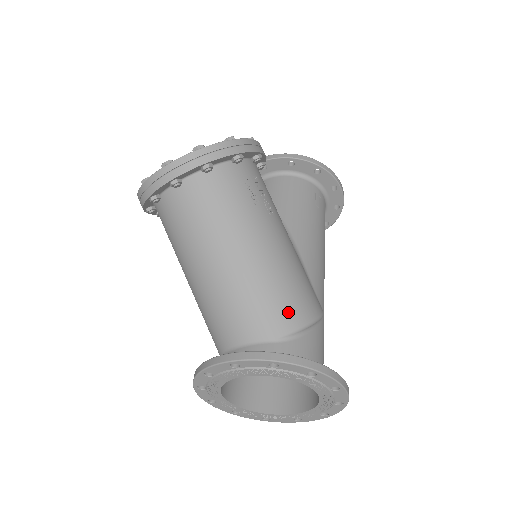
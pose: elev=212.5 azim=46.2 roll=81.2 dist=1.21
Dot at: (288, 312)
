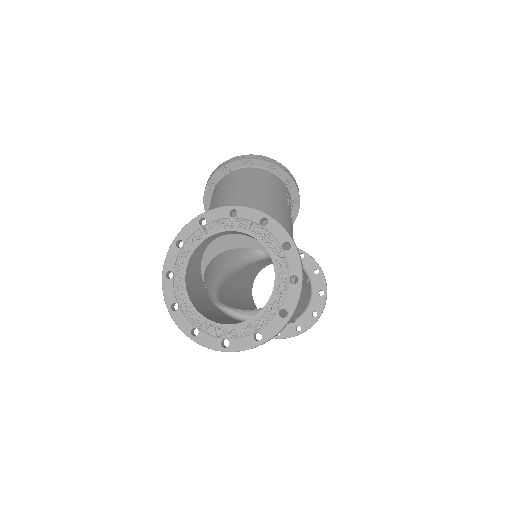
Dot at: occluded
